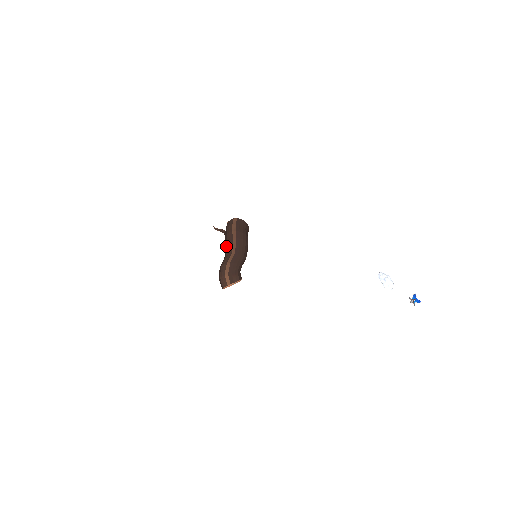
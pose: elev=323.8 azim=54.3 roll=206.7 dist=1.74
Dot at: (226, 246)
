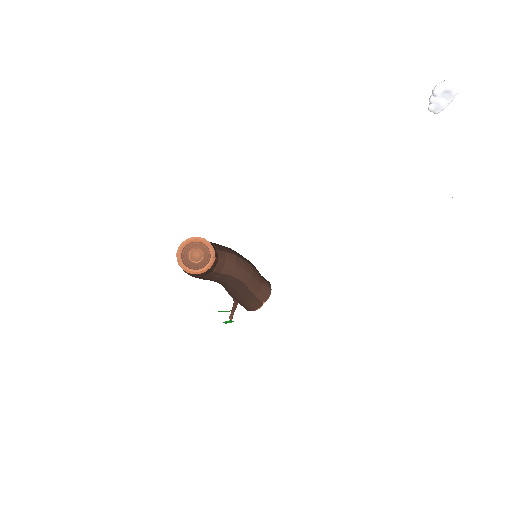
Dot at: occluded
